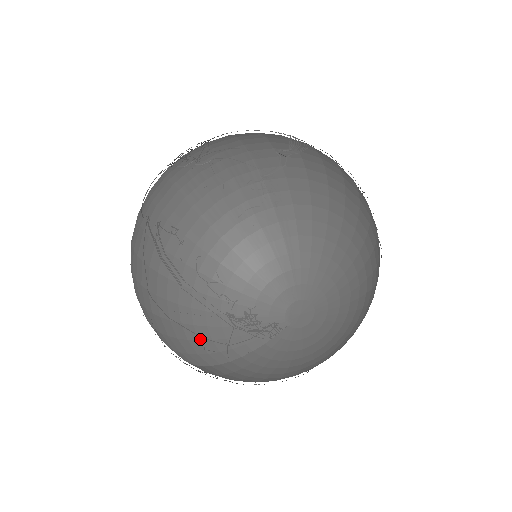
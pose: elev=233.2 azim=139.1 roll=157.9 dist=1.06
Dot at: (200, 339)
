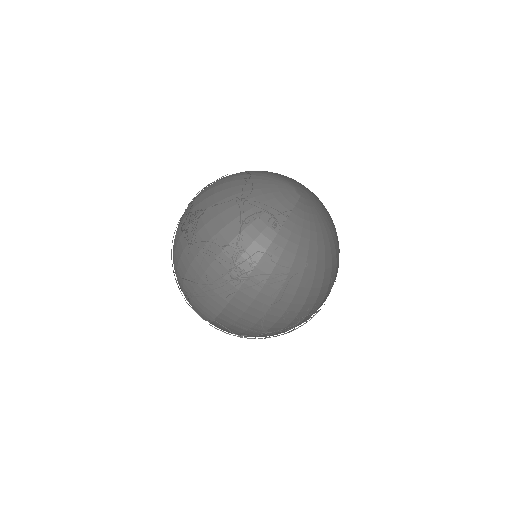
Dot at: (258, 216)
